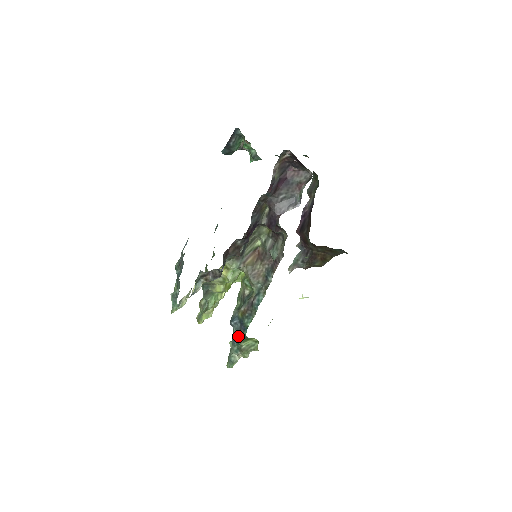
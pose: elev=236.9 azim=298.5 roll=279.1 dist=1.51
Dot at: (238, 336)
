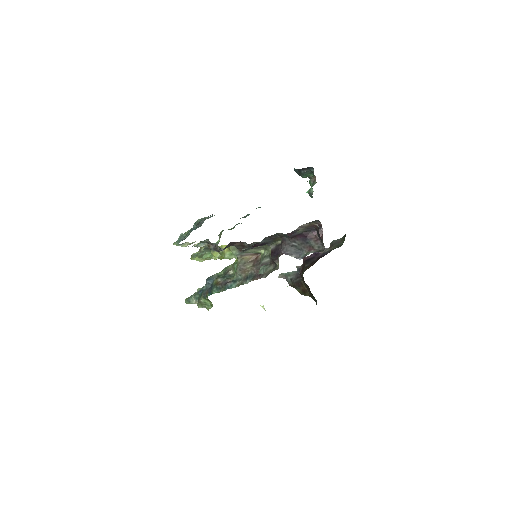
Dot at: (204, 292)
